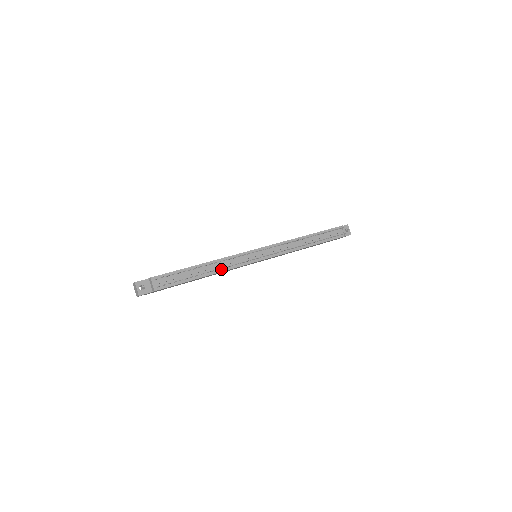
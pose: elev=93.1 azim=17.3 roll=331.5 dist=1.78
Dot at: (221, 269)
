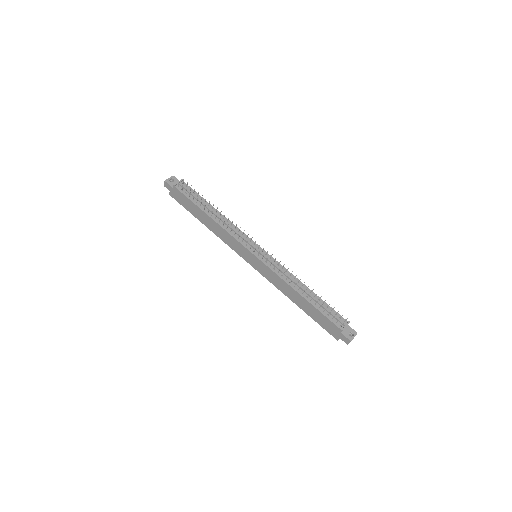
Dot at: (223, 225)
